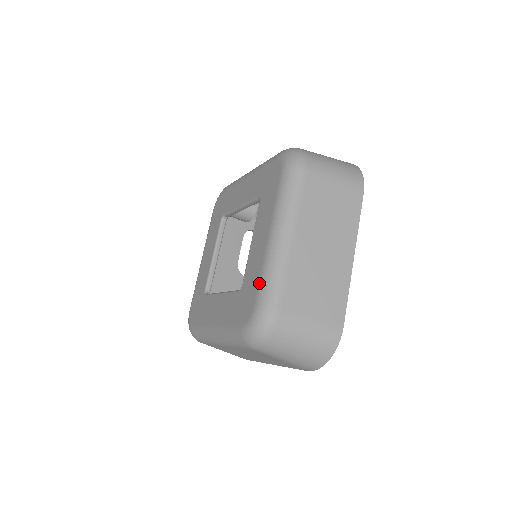
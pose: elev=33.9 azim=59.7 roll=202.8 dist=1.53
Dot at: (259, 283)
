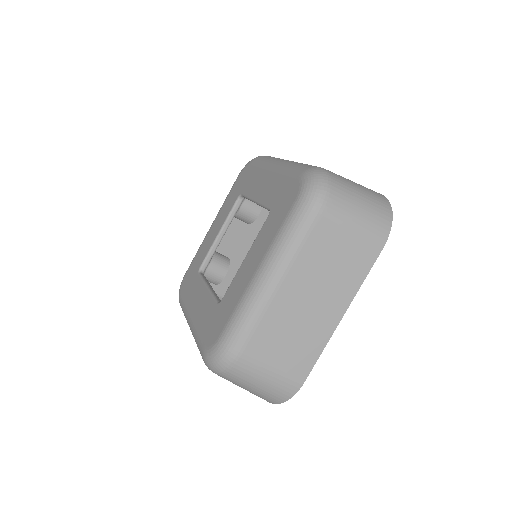
Dot at: (288, 174)
